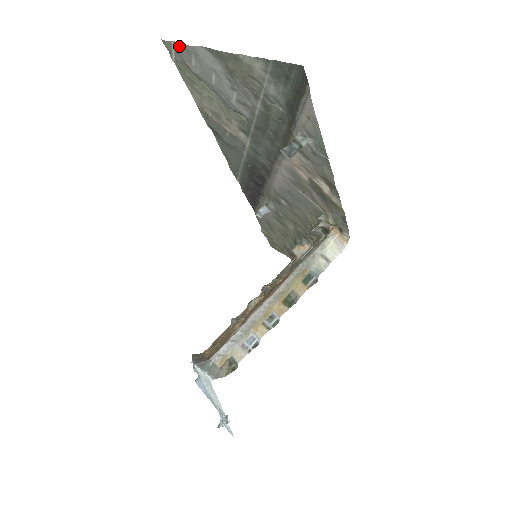
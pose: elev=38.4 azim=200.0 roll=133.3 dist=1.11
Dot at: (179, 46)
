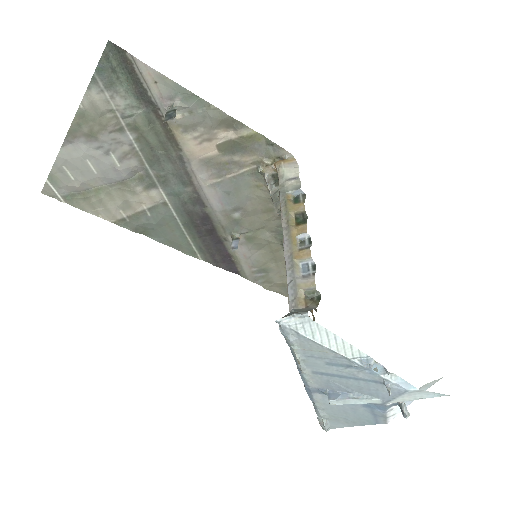
Dot at: (52, 176)
